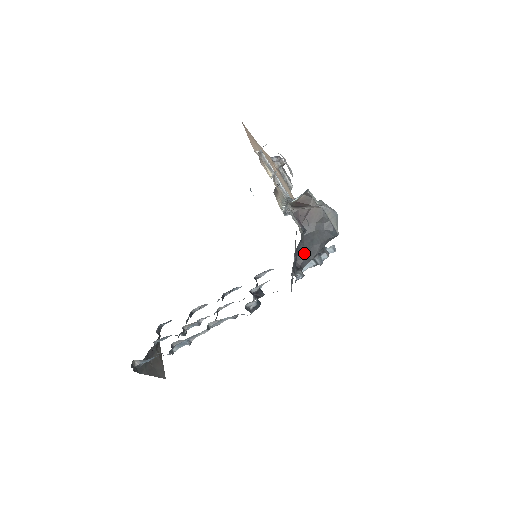
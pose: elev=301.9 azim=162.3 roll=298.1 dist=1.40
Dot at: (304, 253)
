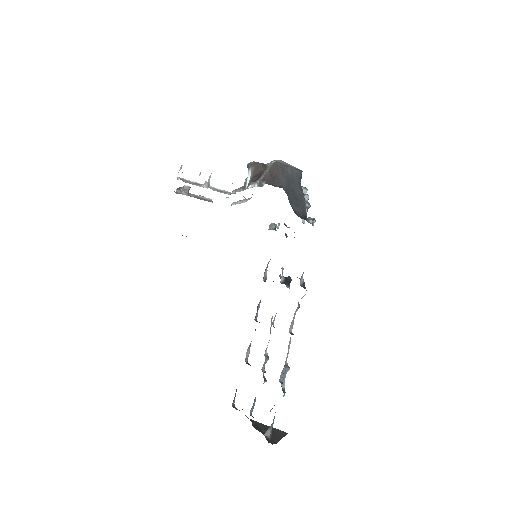
Dot at: (297, 204)
